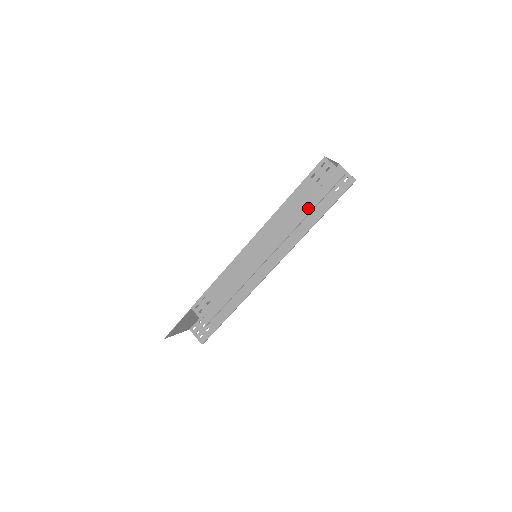
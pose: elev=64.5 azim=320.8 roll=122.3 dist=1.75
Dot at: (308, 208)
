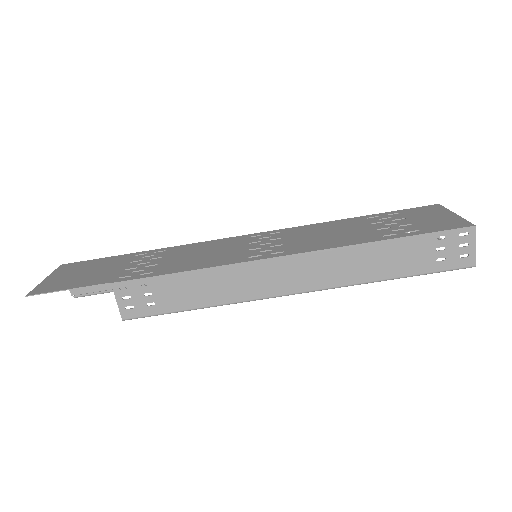
Dot at: (398, 273)
